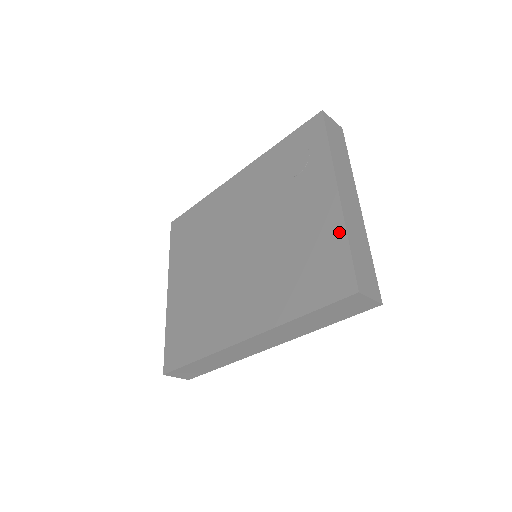
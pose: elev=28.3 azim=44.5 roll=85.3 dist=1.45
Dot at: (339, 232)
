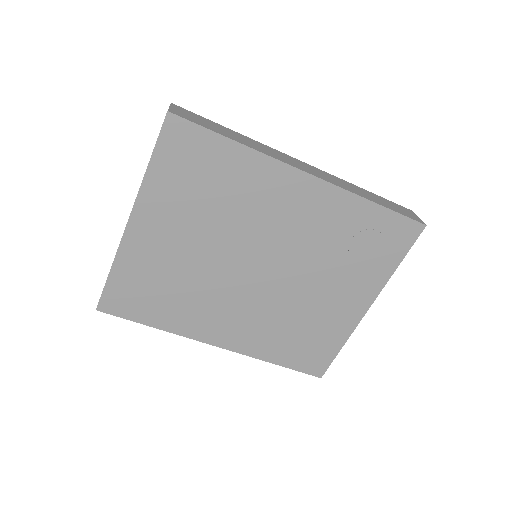
Dot at: (343, 338)
